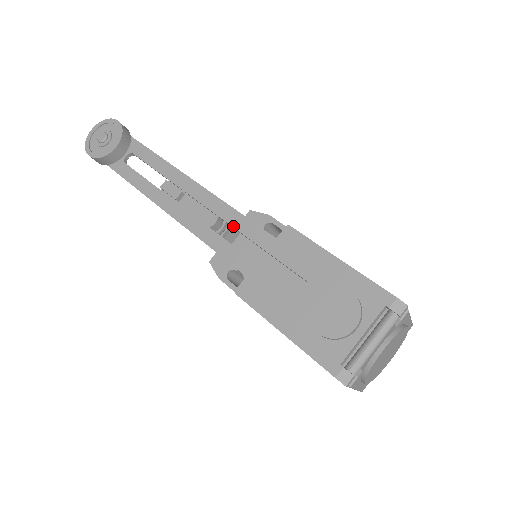
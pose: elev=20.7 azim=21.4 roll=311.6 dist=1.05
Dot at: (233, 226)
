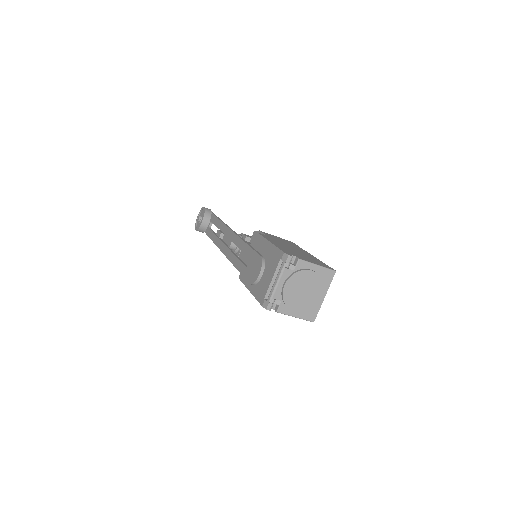
Dot at: (233, 242)
